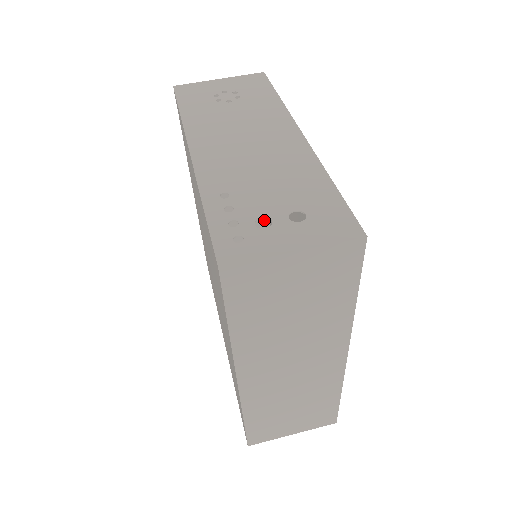
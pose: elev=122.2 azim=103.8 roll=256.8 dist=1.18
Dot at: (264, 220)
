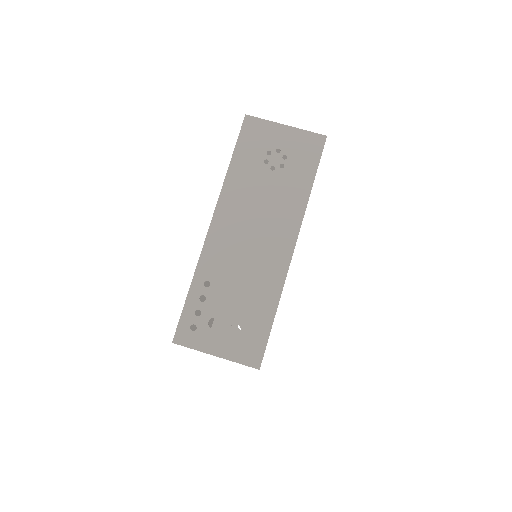
Dot at: occluded
